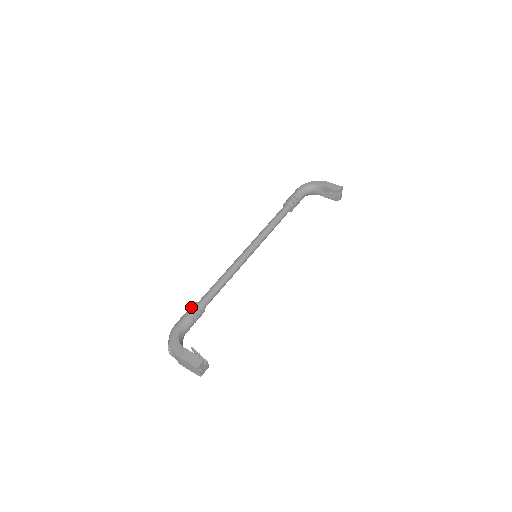
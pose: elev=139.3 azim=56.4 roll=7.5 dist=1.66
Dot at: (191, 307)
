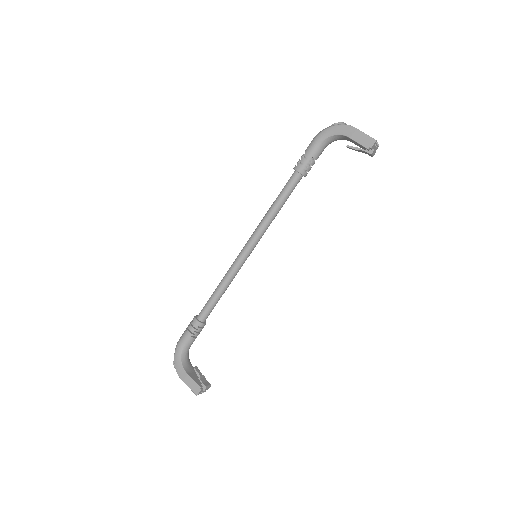
Dot at: (191, 322)
